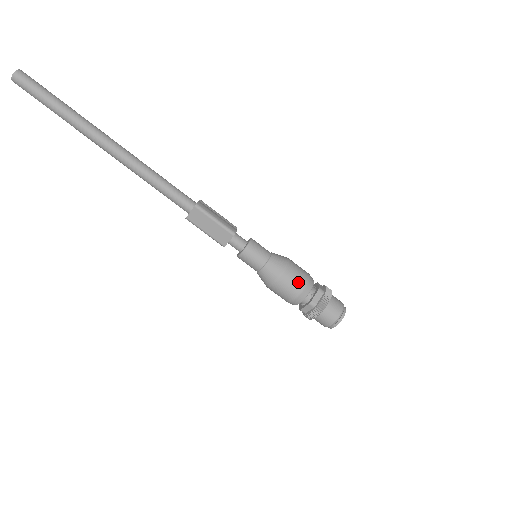
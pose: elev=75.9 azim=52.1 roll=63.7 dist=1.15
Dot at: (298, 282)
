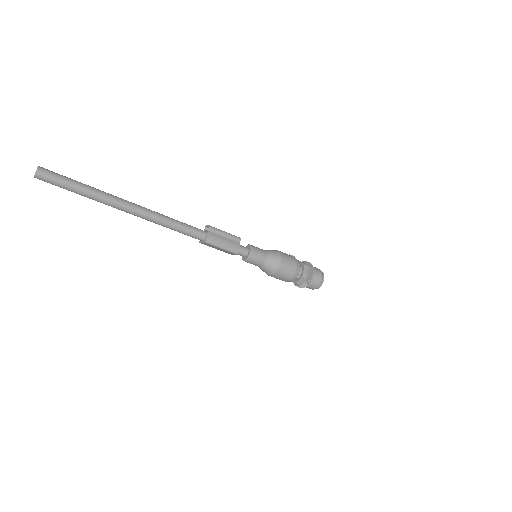
Dot at: (286, 276)
